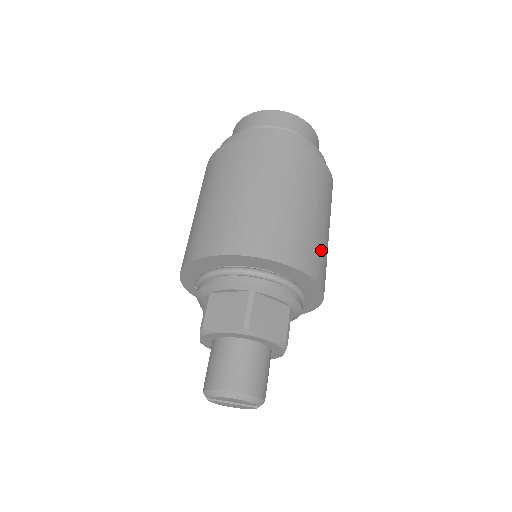
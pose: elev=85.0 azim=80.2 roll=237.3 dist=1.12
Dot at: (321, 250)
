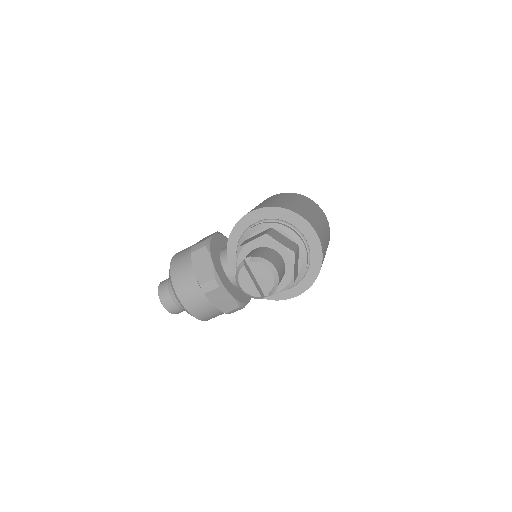
Dot at: occluded
